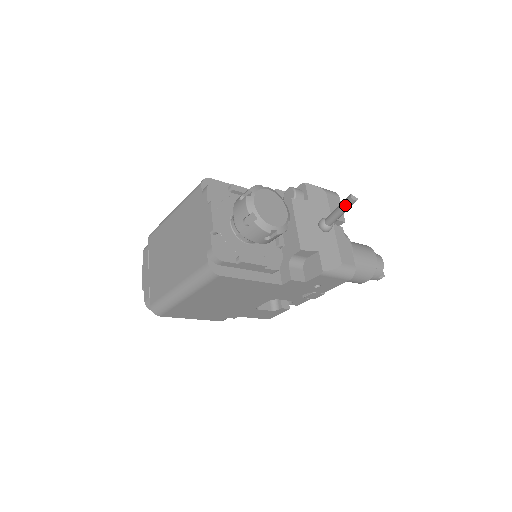
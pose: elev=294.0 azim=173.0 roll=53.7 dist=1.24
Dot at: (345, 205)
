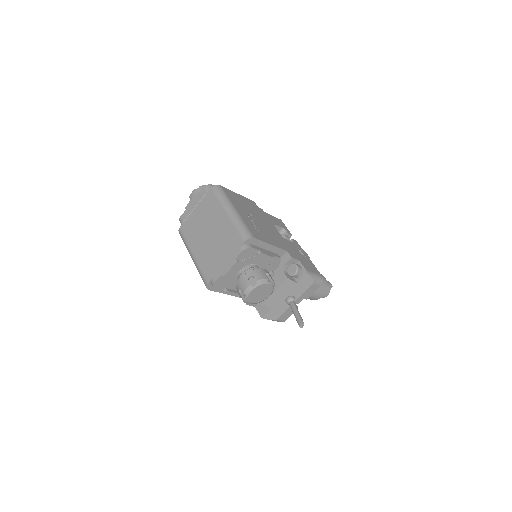
Dot at: (297, 320)
